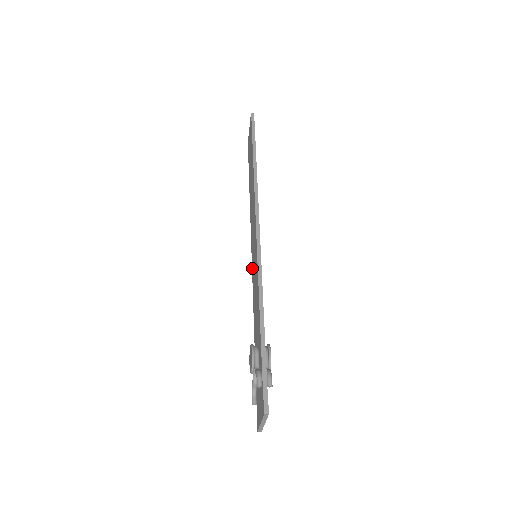
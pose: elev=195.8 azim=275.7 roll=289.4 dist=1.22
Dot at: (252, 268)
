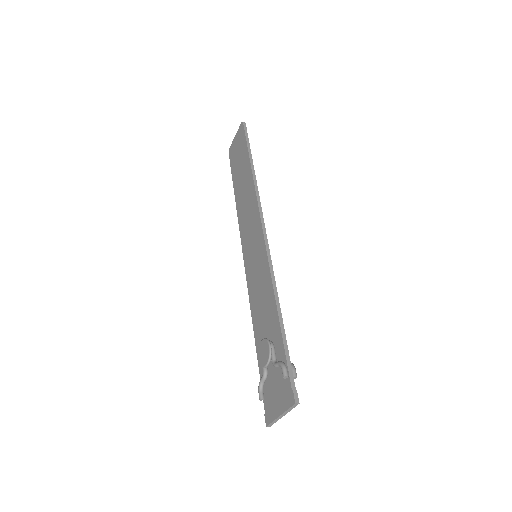
Dot at: (246, 268)
